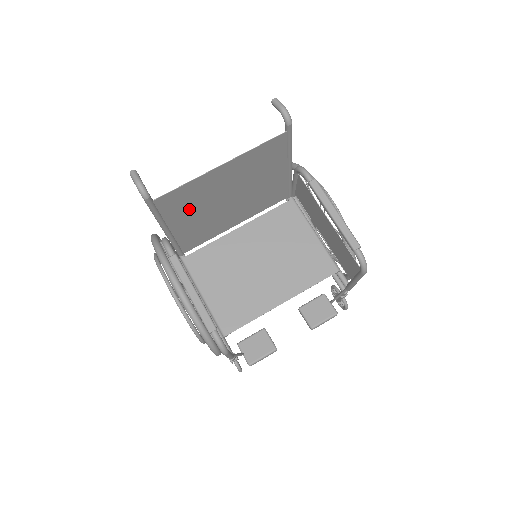
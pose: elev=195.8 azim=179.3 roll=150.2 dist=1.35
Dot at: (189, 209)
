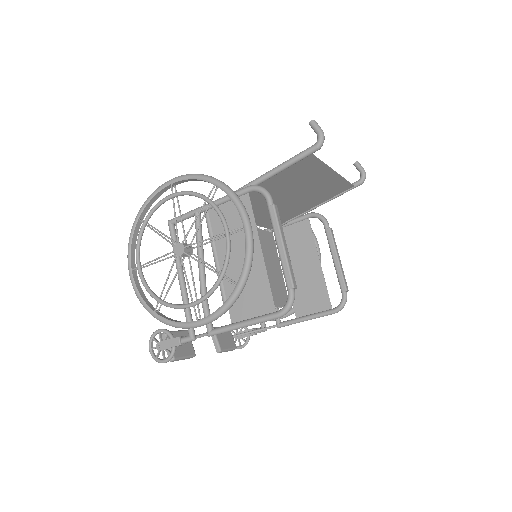
Dot at: (286, 181)
